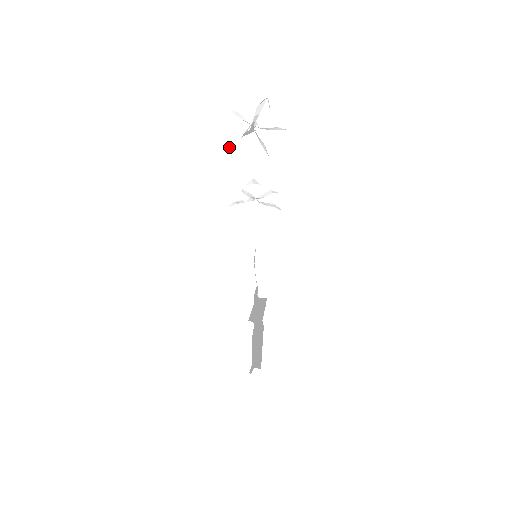
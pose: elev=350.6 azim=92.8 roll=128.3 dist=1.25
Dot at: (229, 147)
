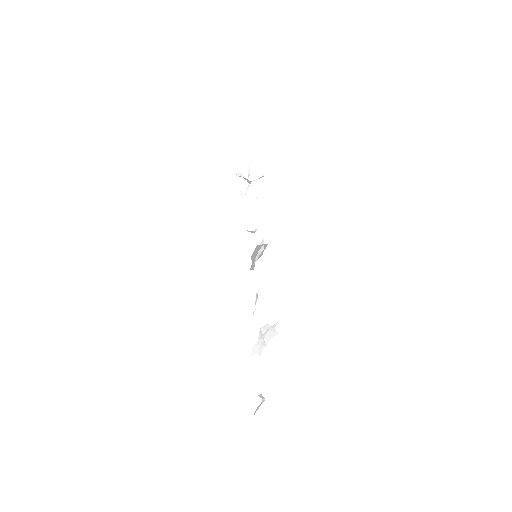
Dot at: (238, 175)
